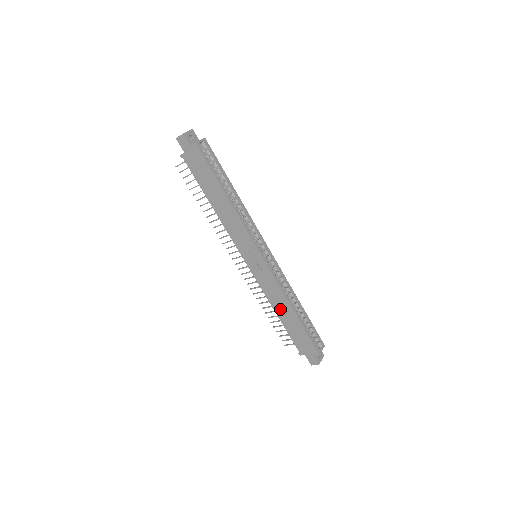
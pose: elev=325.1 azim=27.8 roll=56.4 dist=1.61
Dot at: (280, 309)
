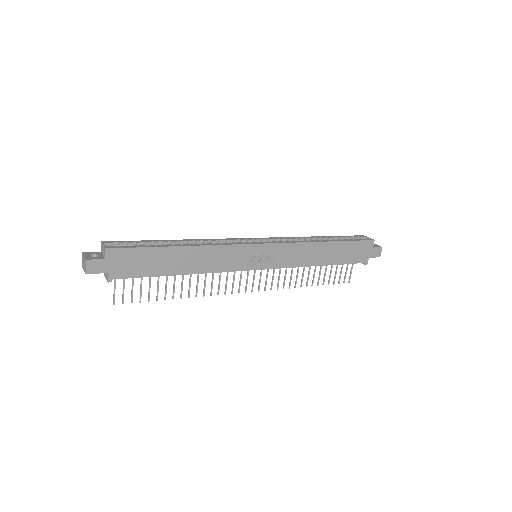
Dot at: (319, 258)
